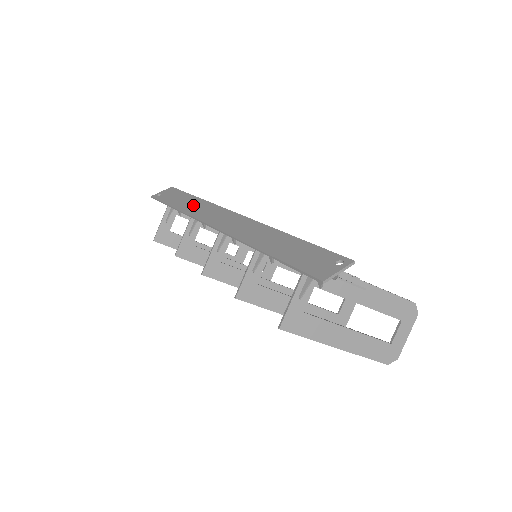
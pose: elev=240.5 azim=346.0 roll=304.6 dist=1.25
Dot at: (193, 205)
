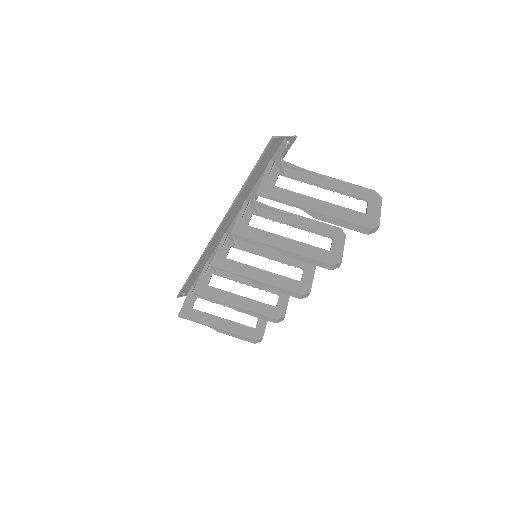
Dot at: occluded
